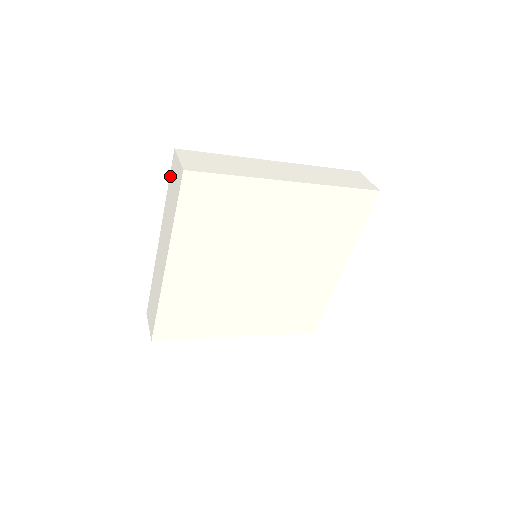
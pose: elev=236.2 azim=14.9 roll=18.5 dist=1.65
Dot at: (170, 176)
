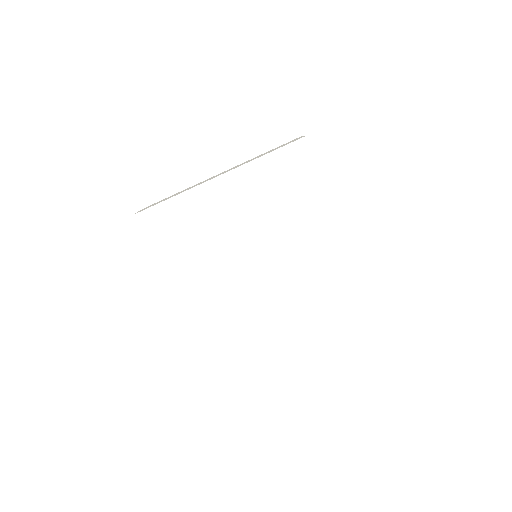
Dot at: occluded
